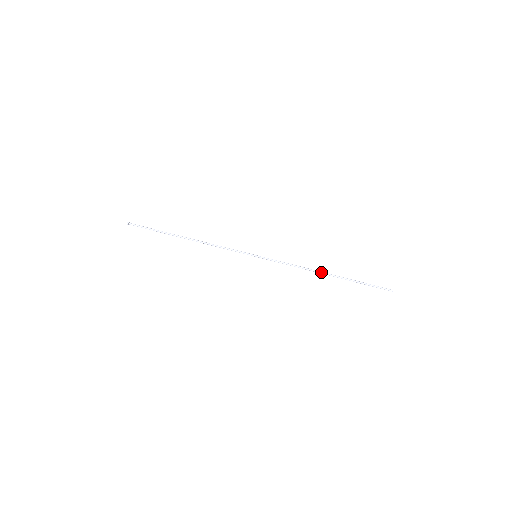
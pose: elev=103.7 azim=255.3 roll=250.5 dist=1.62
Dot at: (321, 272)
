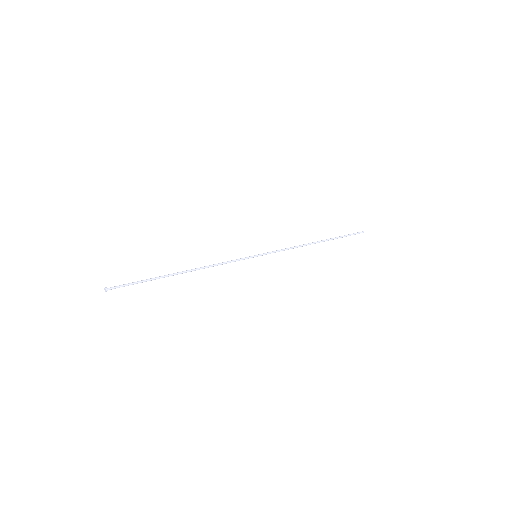
Dot at: (312, 243)
